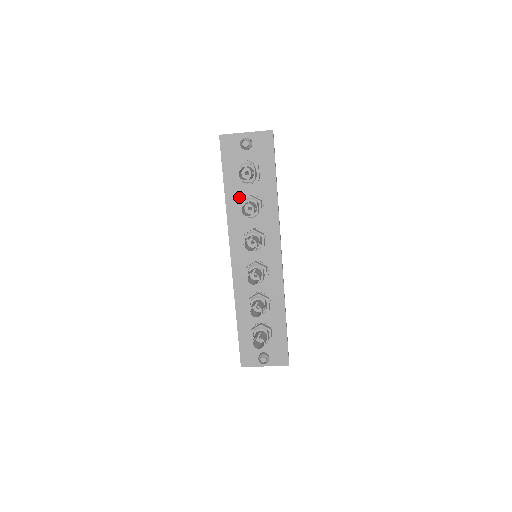
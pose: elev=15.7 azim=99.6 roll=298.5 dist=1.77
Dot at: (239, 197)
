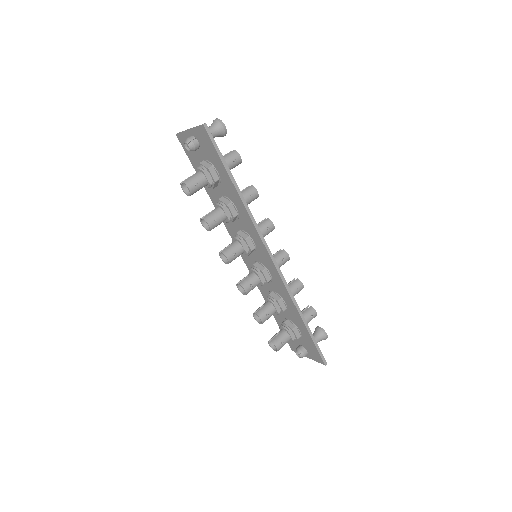
Dot at: (217, 197)
